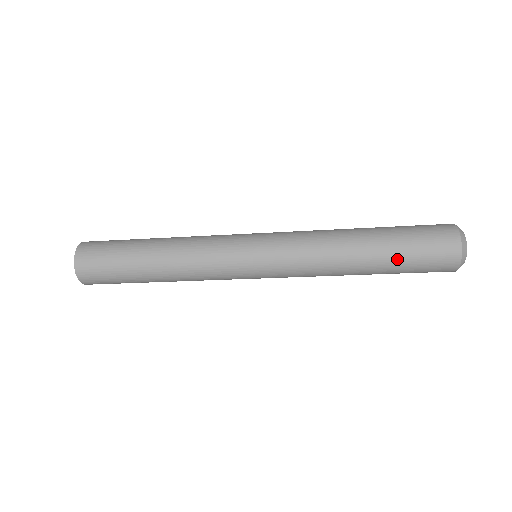
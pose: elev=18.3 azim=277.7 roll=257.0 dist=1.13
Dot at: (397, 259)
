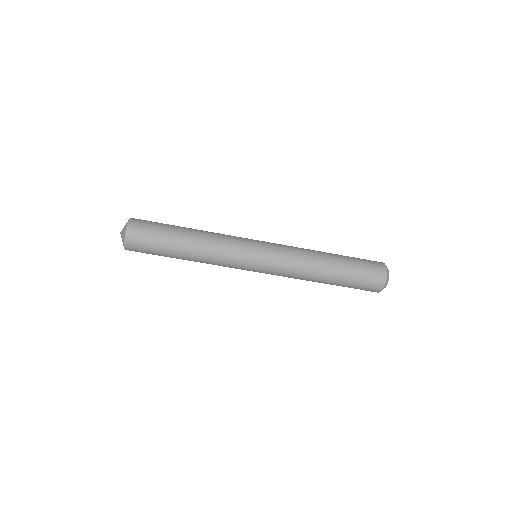
Dot at: (350, 269)
